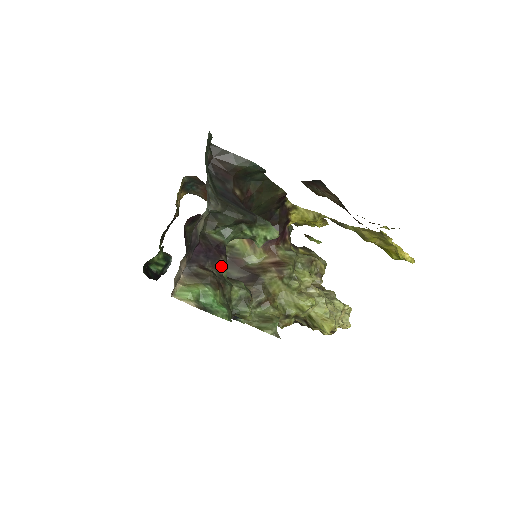
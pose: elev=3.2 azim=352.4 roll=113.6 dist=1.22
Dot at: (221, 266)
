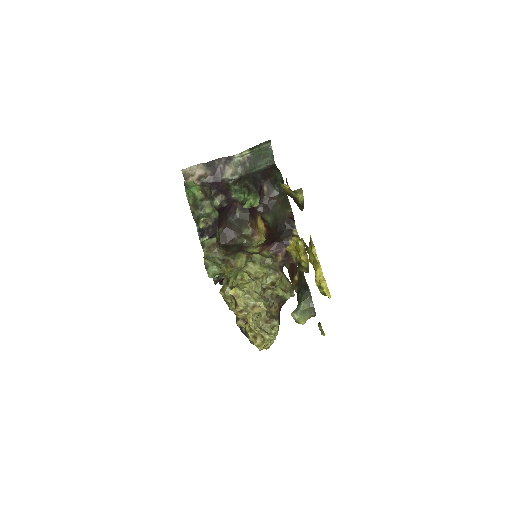
Dot at: (218, 196)
